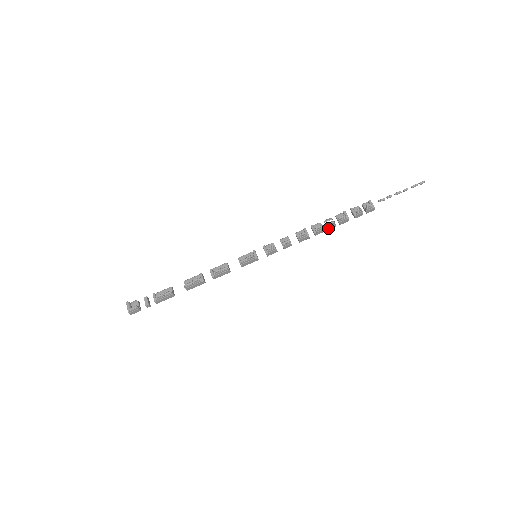
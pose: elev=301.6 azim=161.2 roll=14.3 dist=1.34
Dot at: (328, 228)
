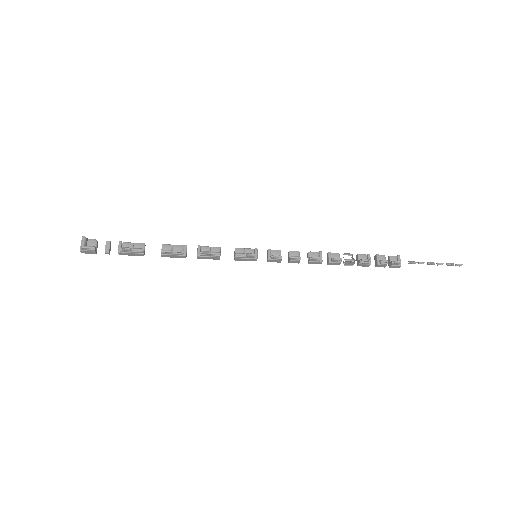
Dot at: (345, 263)
